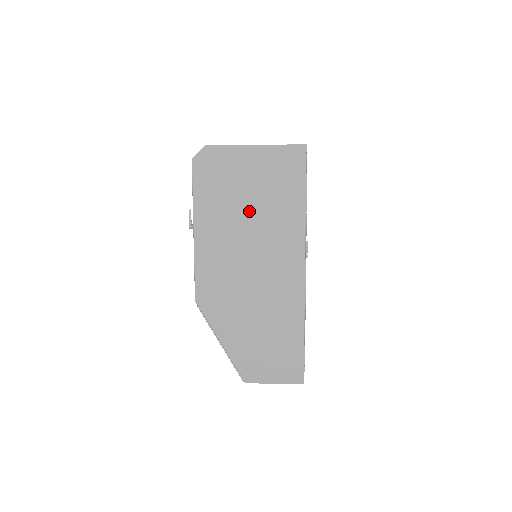
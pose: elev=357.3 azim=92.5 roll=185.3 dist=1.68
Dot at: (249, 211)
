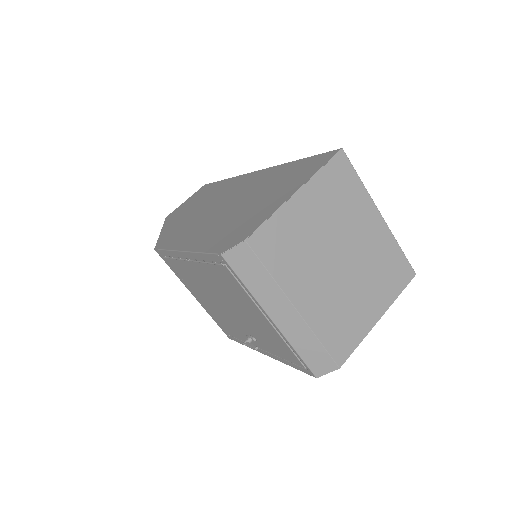
Dot at: occluded
